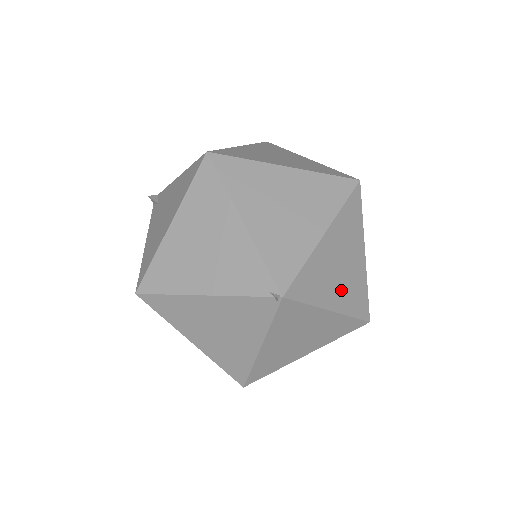
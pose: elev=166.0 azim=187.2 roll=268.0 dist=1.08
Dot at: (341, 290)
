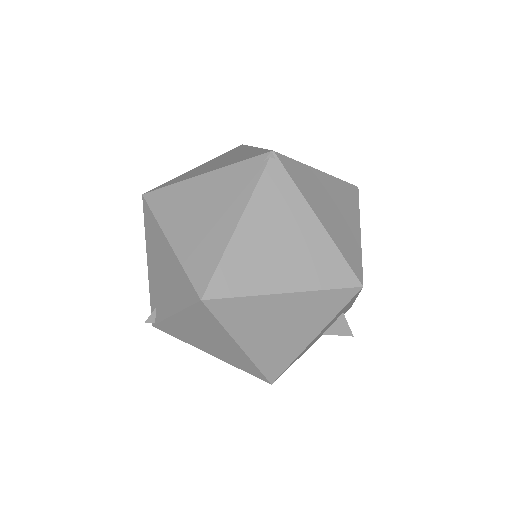
Dot at: occluded
